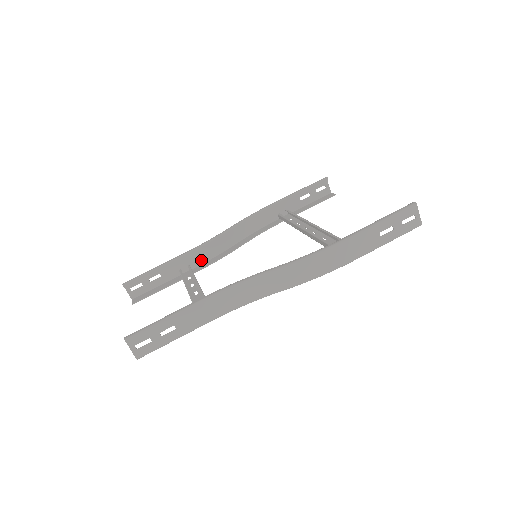
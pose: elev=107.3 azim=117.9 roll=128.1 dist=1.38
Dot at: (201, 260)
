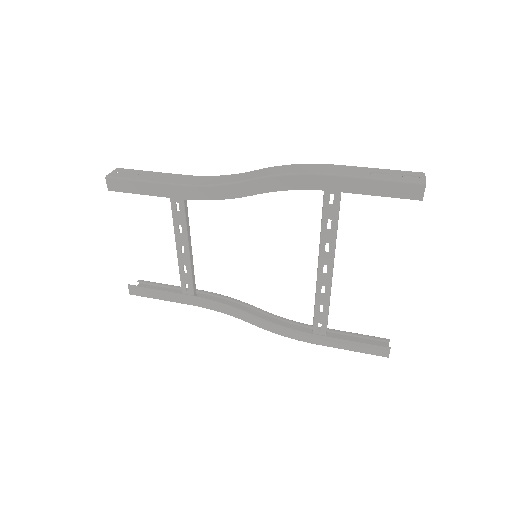
Dot at: occluded
